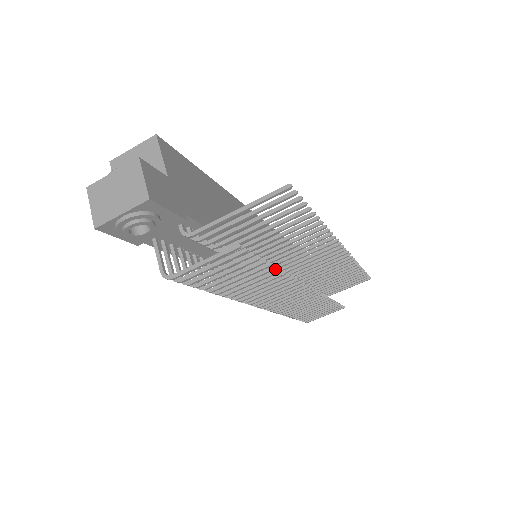
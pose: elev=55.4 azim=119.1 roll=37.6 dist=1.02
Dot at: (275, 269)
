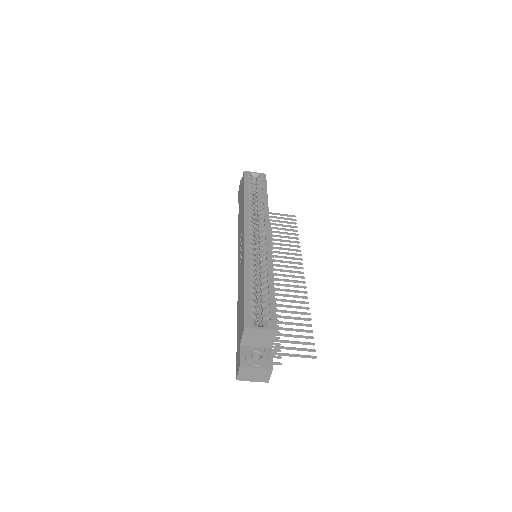
Dot at: occluded
